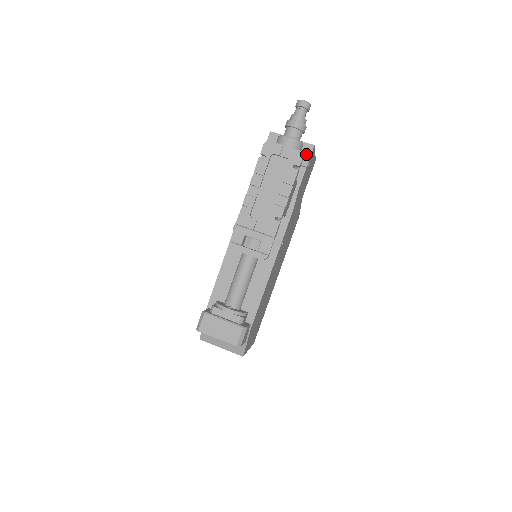
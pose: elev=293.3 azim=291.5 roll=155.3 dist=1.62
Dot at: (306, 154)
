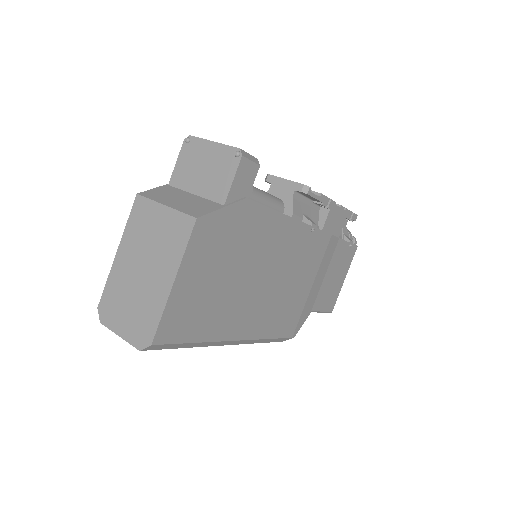
Dot at: occluded
